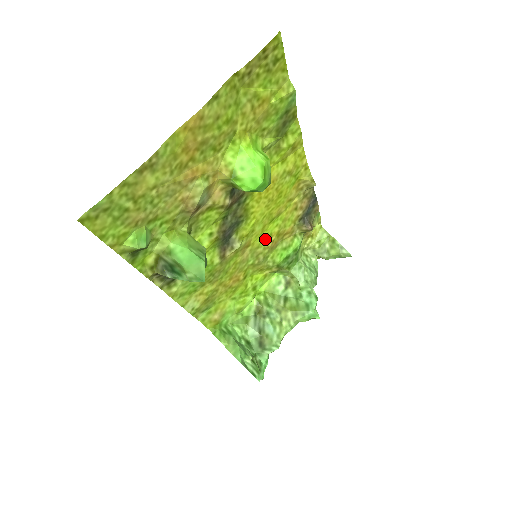
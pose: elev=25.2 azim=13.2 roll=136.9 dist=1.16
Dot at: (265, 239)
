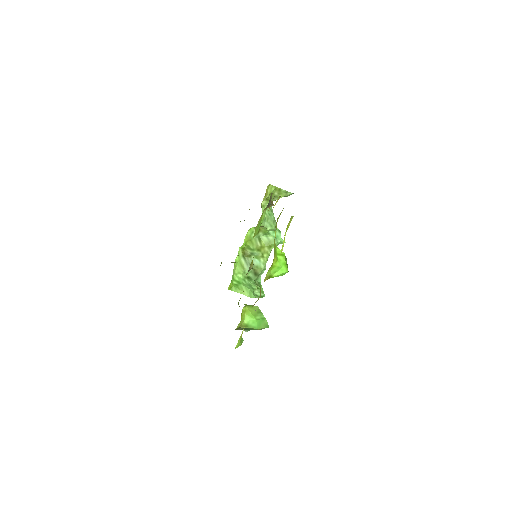
Dot at: occluded
